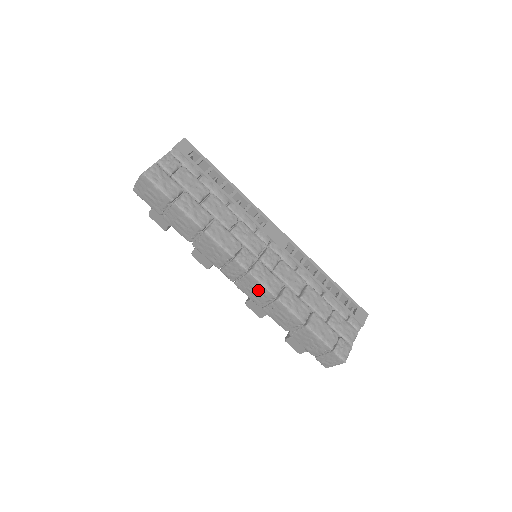
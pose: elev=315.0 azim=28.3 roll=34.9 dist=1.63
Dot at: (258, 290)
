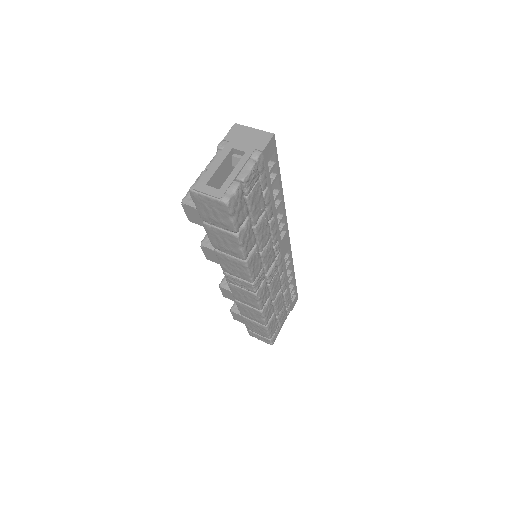
Dot at: (249, 300)
